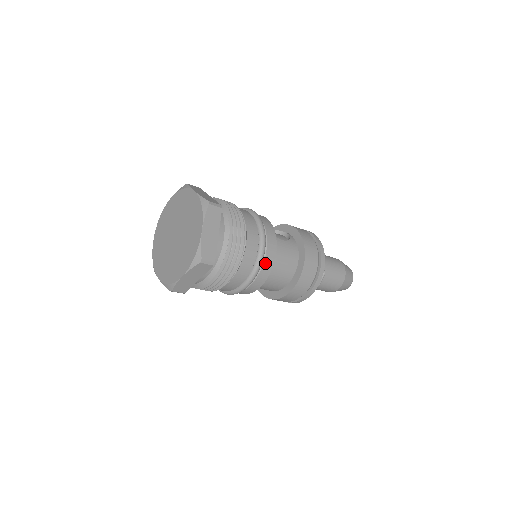
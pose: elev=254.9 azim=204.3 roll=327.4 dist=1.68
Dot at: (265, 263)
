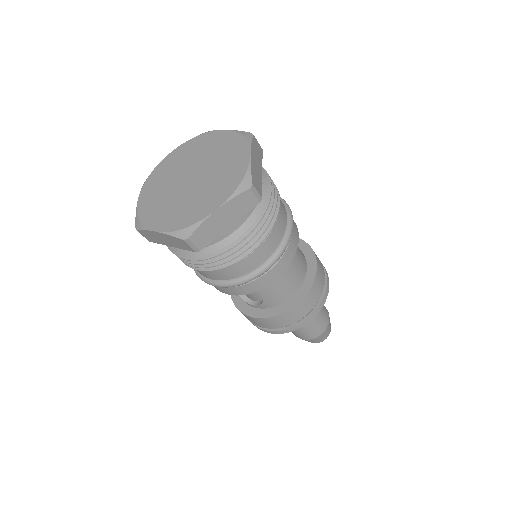
Dot at: (291, 242)
